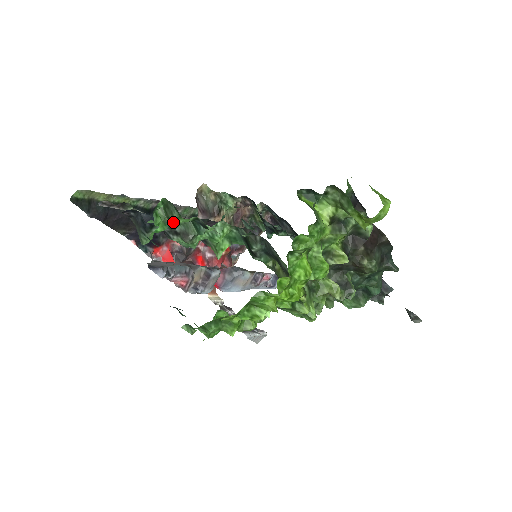
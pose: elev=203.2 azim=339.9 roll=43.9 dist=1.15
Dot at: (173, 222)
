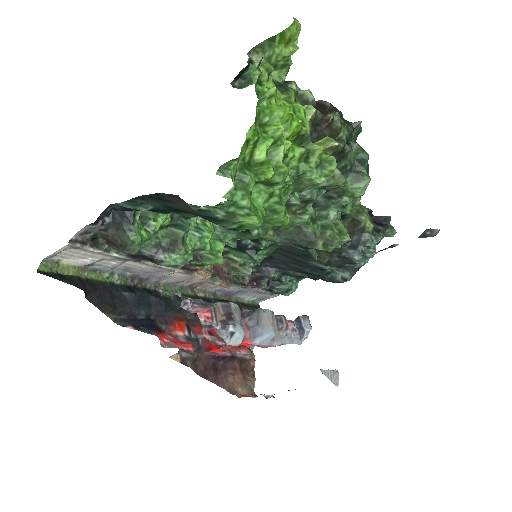
Dot at: (153, 226)
